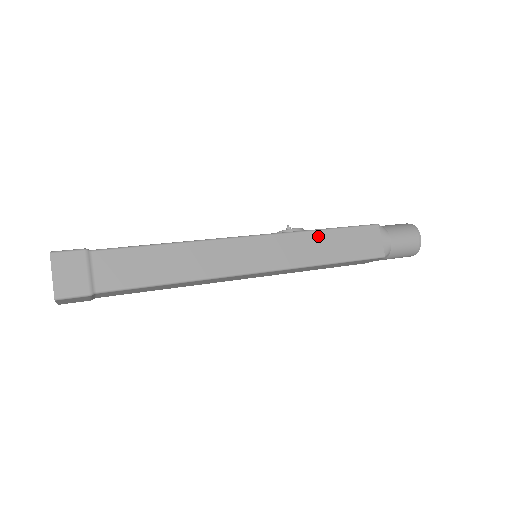
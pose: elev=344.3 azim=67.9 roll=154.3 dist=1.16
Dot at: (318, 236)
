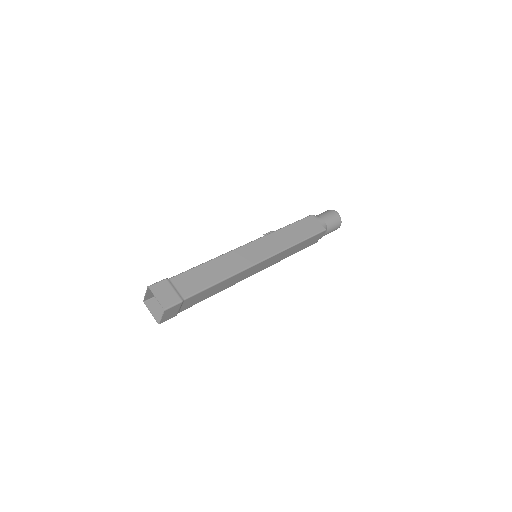
Dot at: (284, 231)
